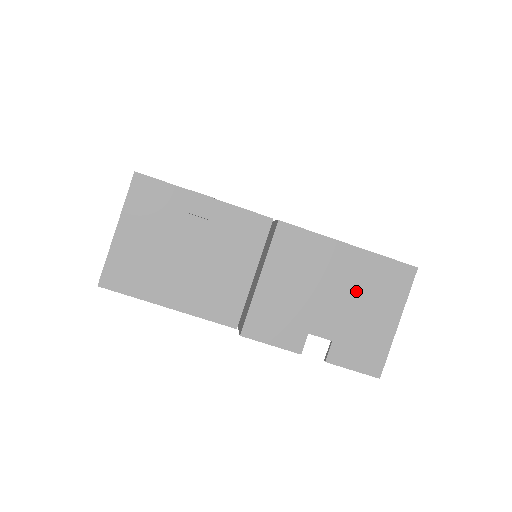
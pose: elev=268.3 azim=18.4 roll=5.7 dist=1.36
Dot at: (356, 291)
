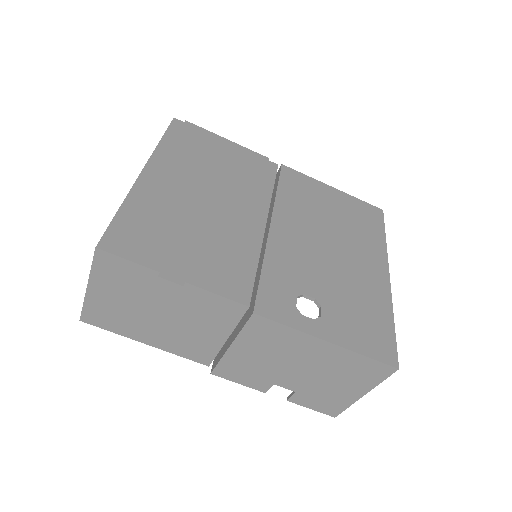
Dot at: (327, 371)
